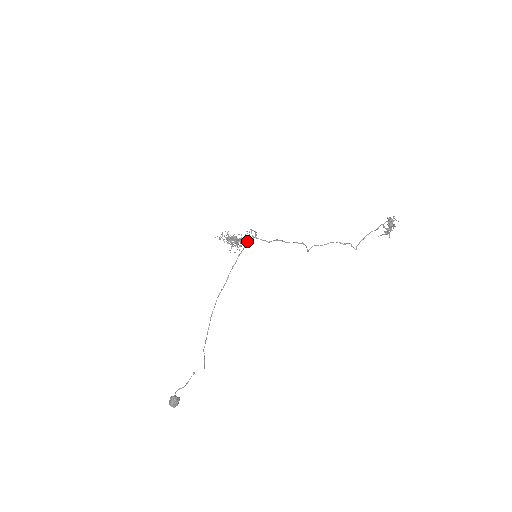
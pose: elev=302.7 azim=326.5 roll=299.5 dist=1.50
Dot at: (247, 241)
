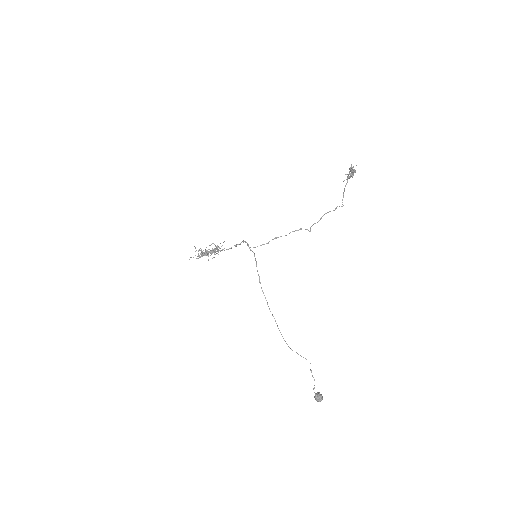
Dot at: (231, 248)
